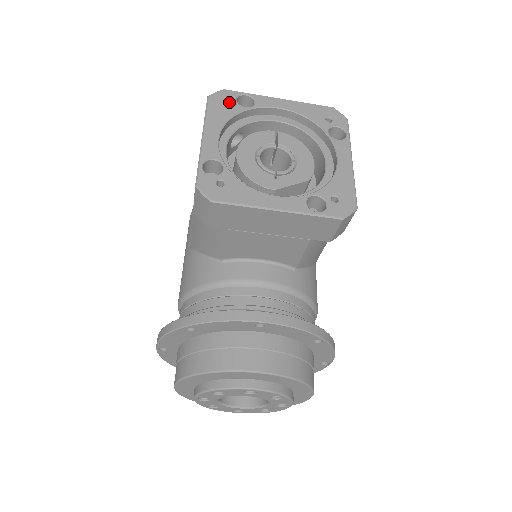
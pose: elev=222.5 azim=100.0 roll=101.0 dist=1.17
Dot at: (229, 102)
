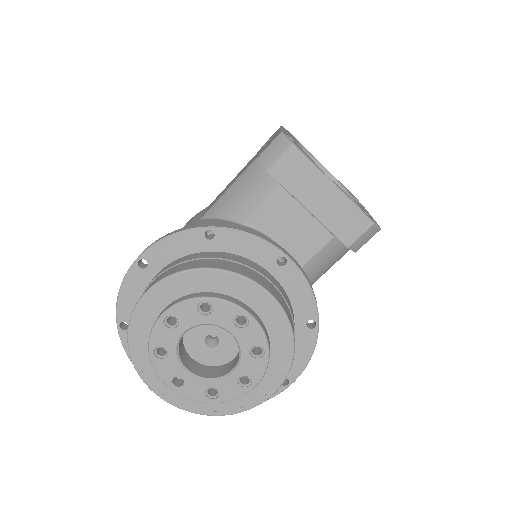
Dot at: occluded
